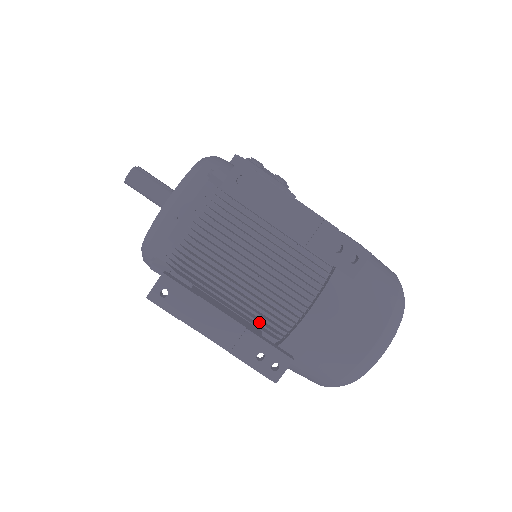
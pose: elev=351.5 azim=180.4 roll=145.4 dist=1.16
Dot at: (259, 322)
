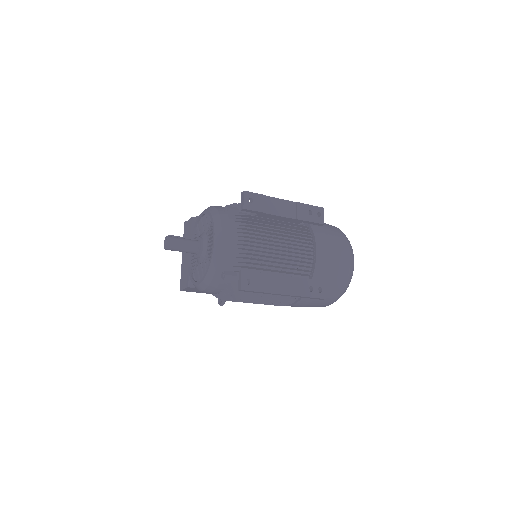
Dot at: (297, 273)
